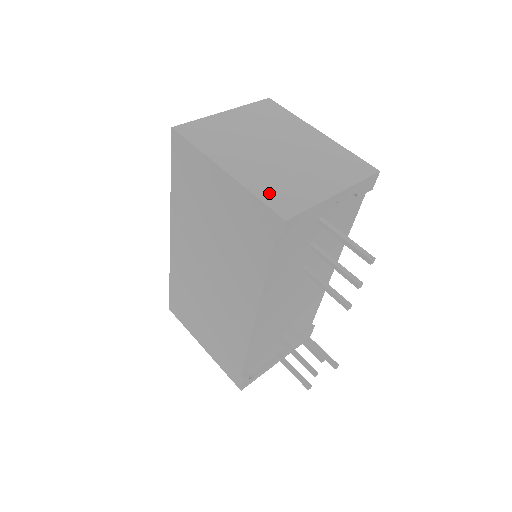
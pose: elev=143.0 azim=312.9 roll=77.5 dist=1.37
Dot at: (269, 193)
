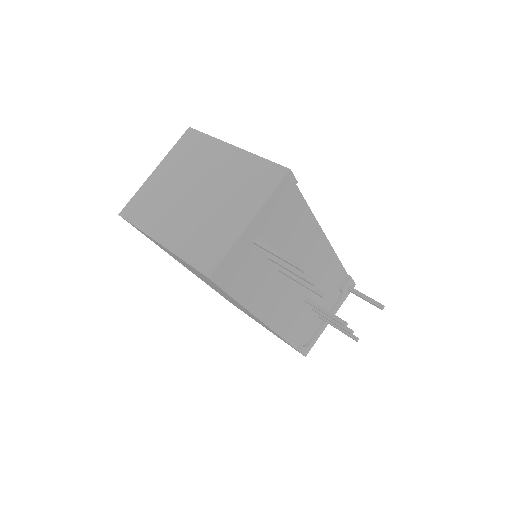
Dot at: (194, 252)
